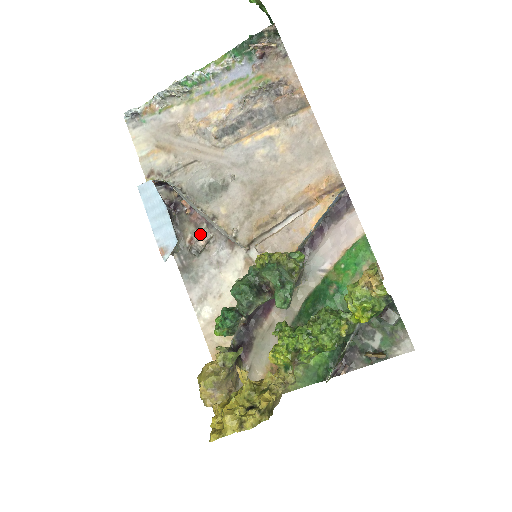
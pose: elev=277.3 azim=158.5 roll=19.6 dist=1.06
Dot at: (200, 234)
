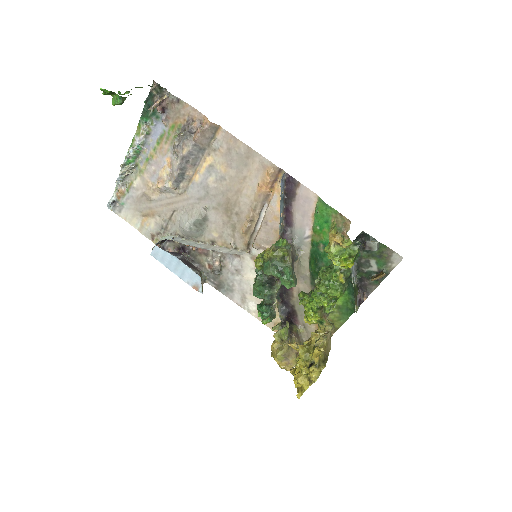
Dot at: (212, 259)
